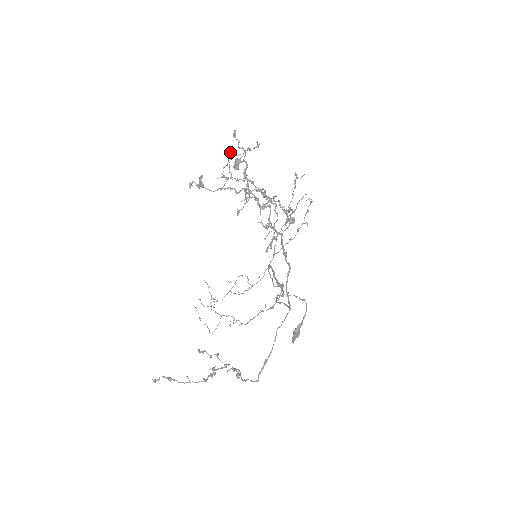
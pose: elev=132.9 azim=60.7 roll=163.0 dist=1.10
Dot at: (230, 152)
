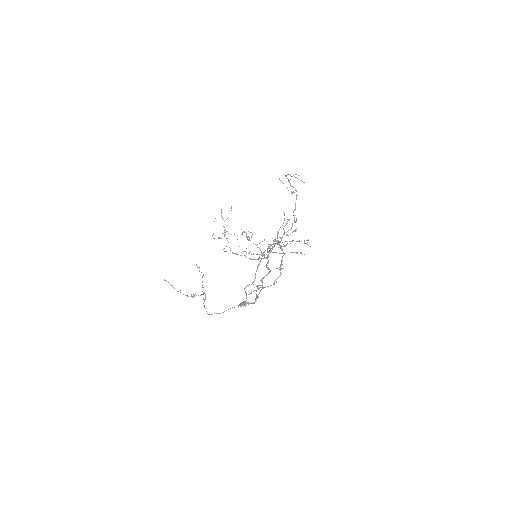
Dot at: (298, 175)
